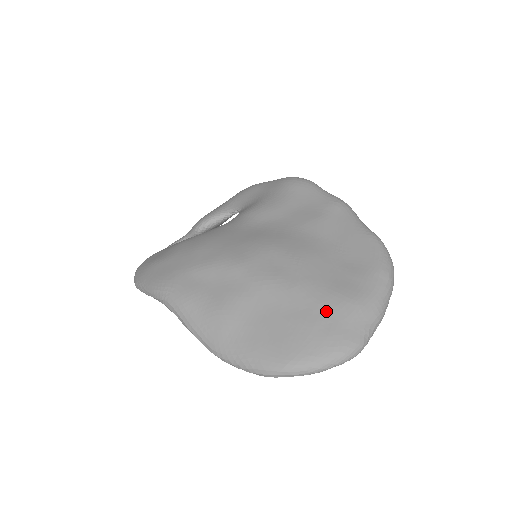
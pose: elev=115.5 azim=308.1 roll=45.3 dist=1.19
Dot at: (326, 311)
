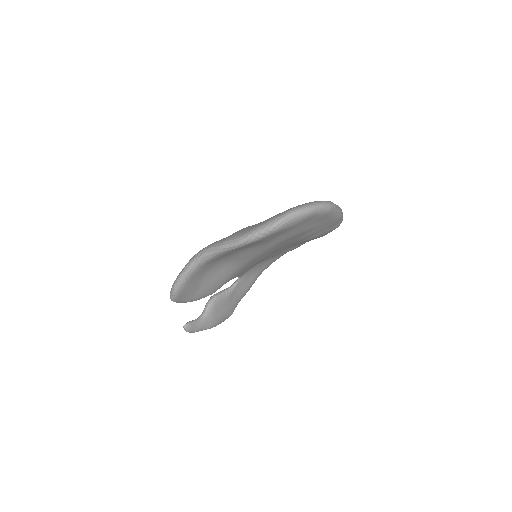
Dot at: occluded
